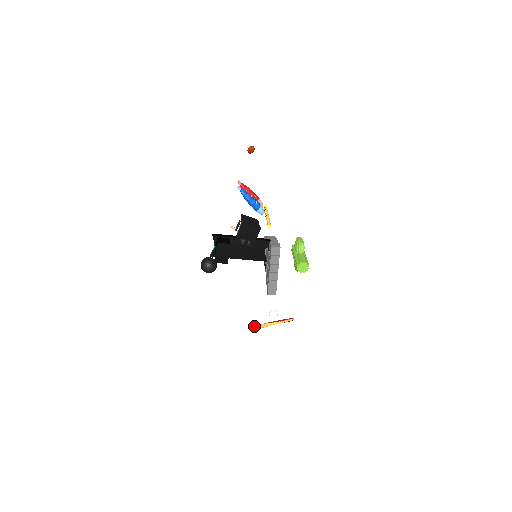
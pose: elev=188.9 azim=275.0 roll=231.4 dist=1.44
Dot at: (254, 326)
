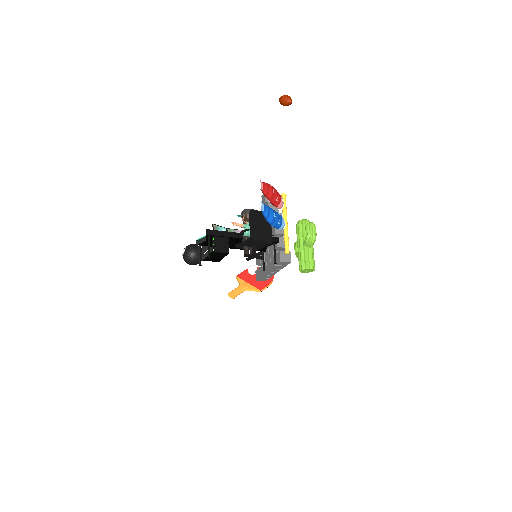
Dot at: (231, 295)
